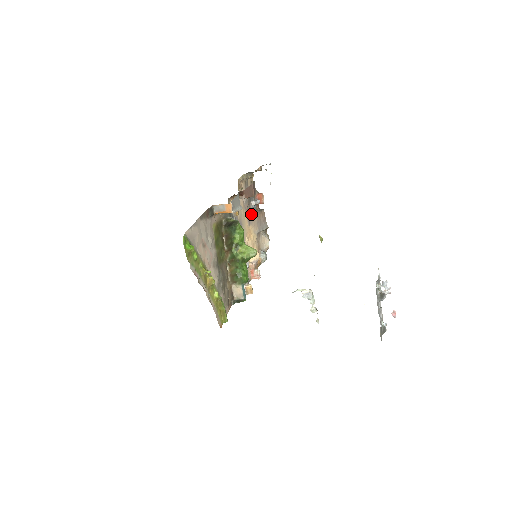
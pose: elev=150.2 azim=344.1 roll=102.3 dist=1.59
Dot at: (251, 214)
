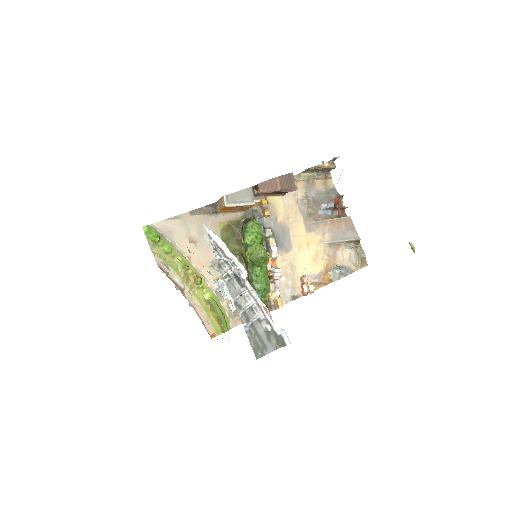
Dot at: (316, 219)
